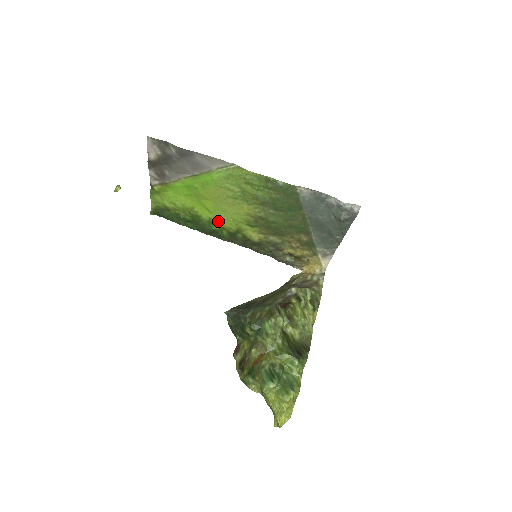
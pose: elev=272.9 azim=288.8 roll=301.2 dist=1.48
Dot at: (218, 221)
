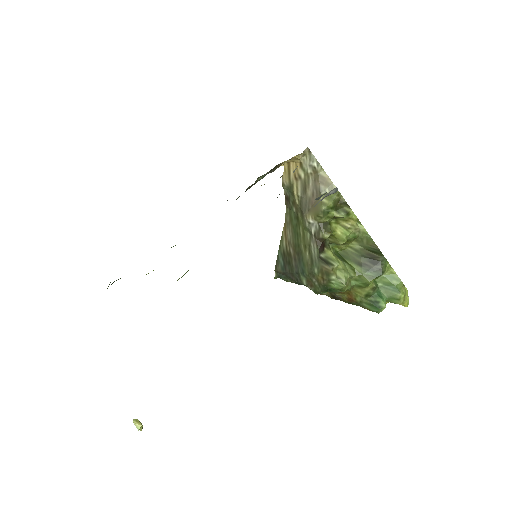
Dot at: occluded
